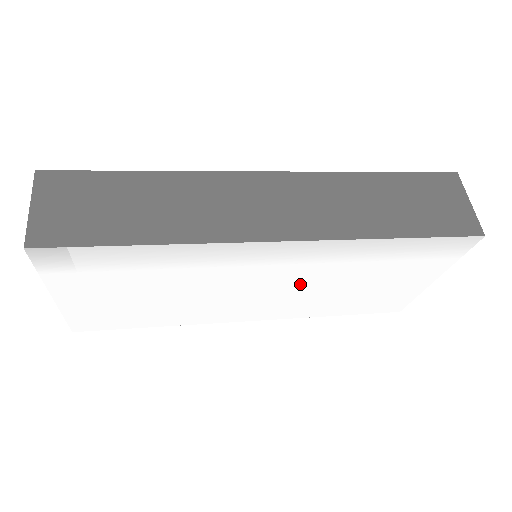
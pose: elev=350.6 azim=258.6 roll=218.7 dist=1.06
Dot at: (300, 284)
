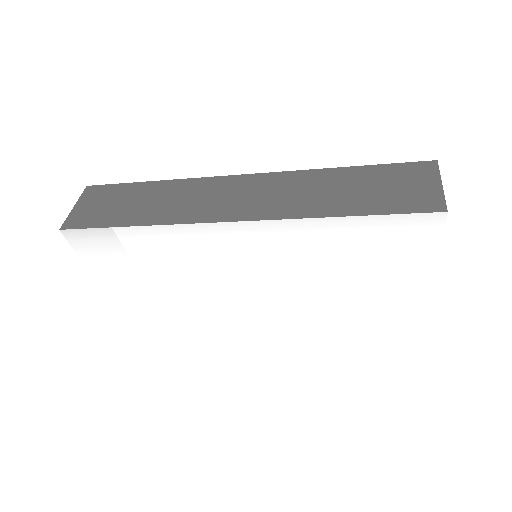
Dot at: (286, 277)
